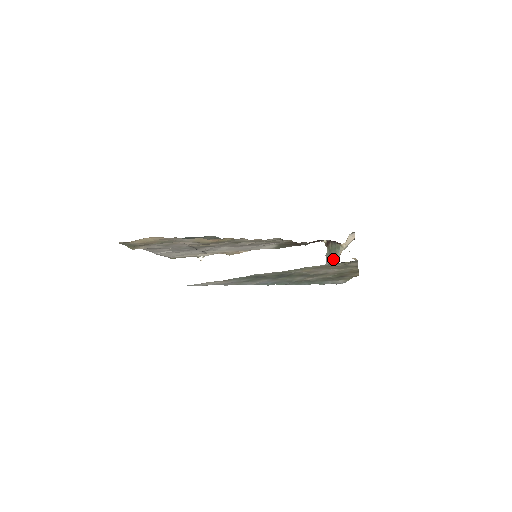
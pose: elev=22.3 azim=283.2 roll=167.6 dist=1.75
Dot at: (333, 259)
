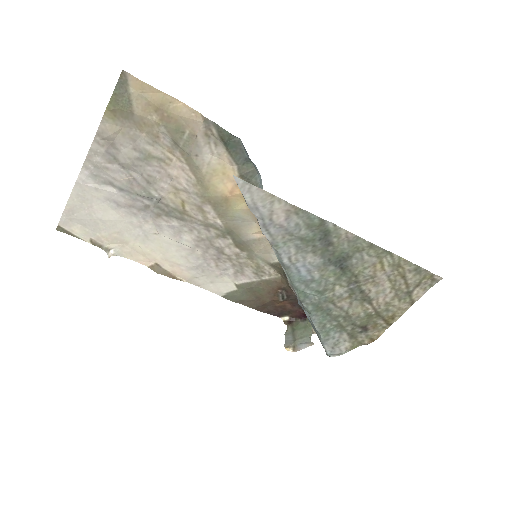
Dot at: (300, 338)
